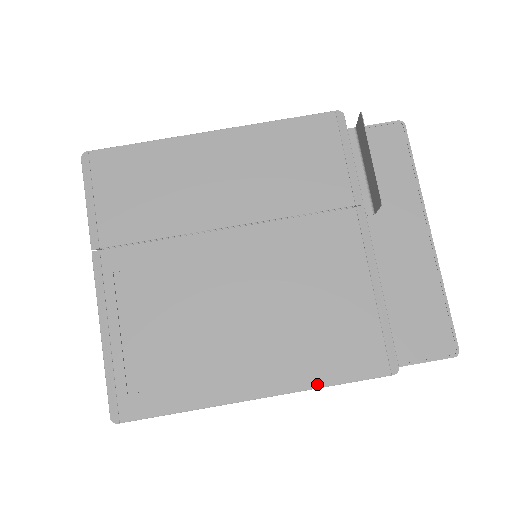
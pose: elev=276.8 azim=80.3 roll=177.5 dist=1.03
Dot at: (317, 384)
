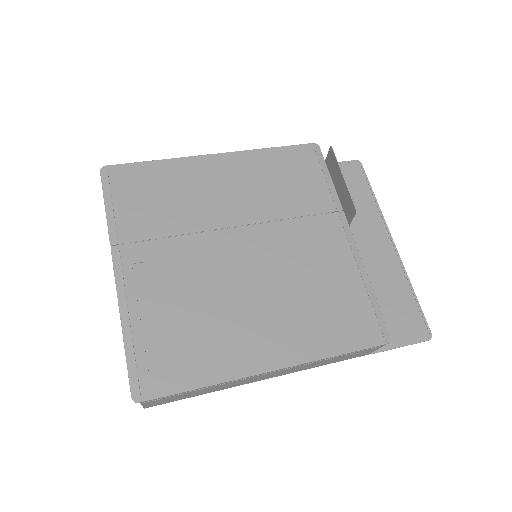
Dot at: (325, 354)
